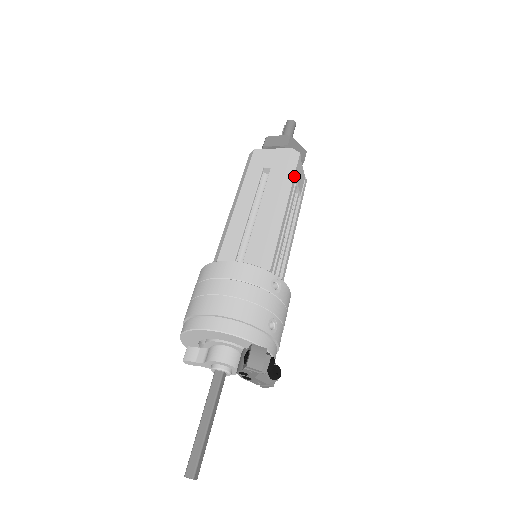
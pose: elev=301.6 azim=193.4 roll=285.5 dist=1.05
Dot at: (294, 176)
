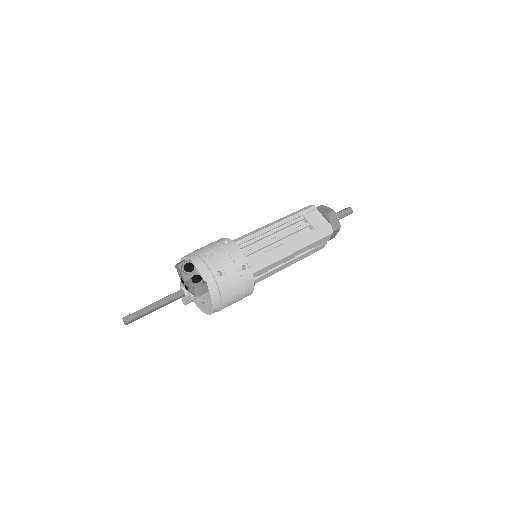
Dot at: (298, 213)
